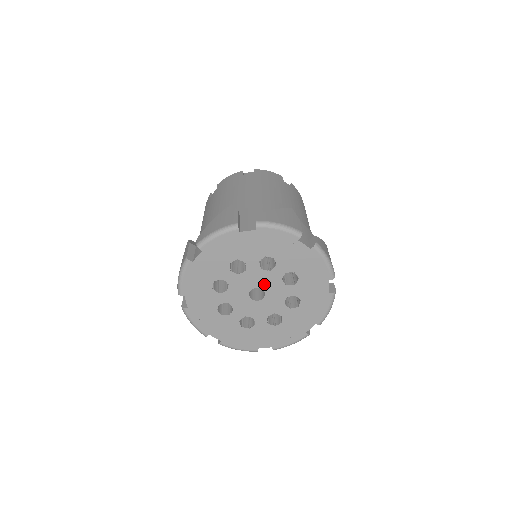
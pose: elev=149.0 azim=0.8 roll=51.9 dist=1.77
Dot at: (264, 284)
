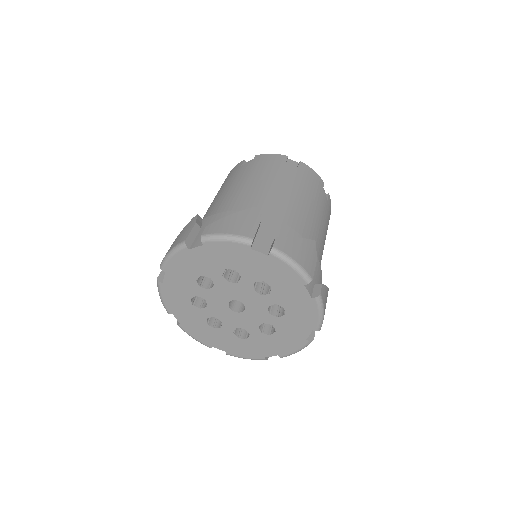
Dot at: (249, 302)
